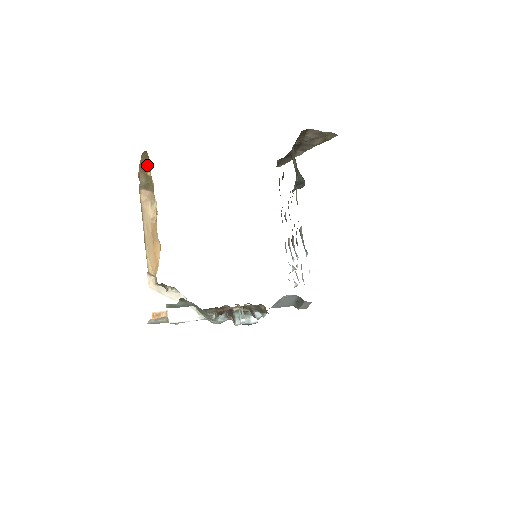
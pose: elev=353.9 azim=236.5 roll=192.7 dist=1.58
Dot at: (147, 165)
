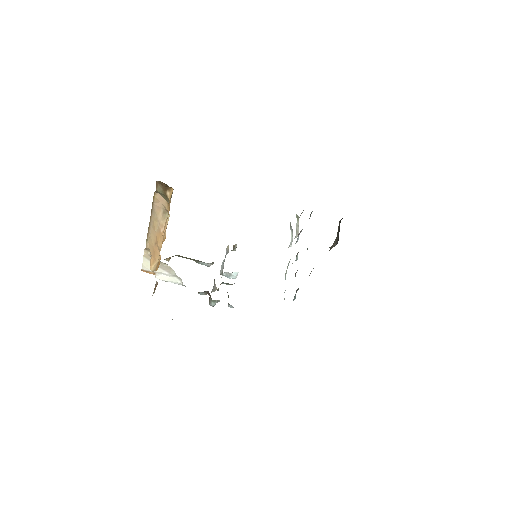
Dot at: occluded
